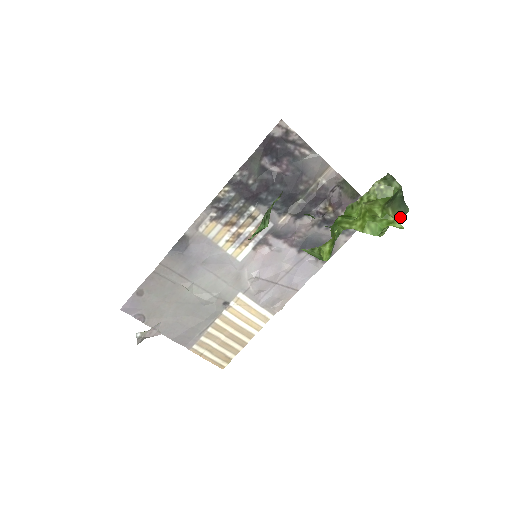
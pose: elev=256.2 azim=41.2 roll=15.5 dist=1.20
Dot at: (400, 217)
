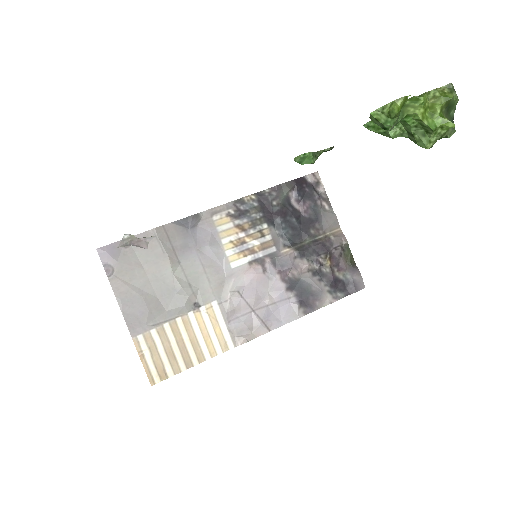
Dot at: (449, 130)
